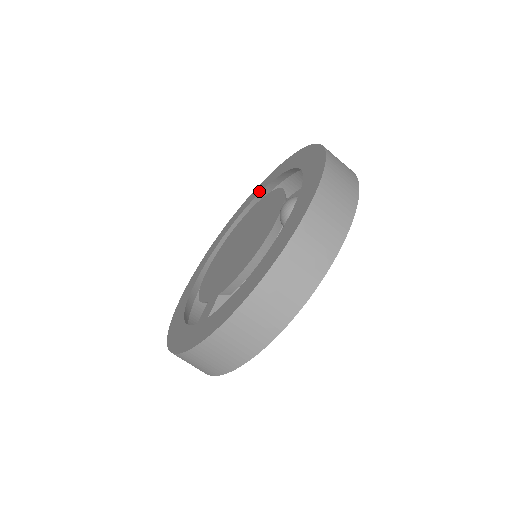
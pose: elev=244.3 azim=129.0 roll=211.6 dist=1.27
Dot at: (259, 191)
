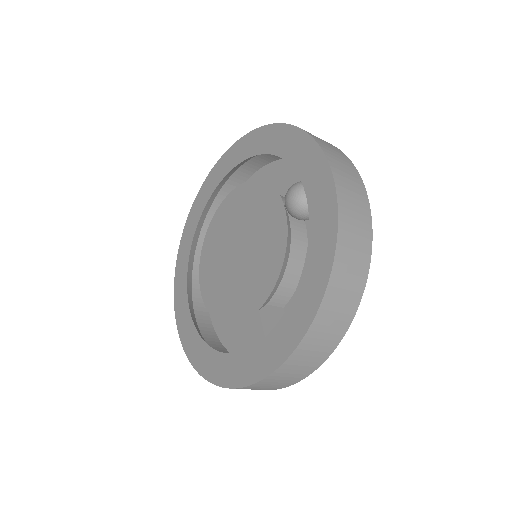
Dot at: (211, 190)
